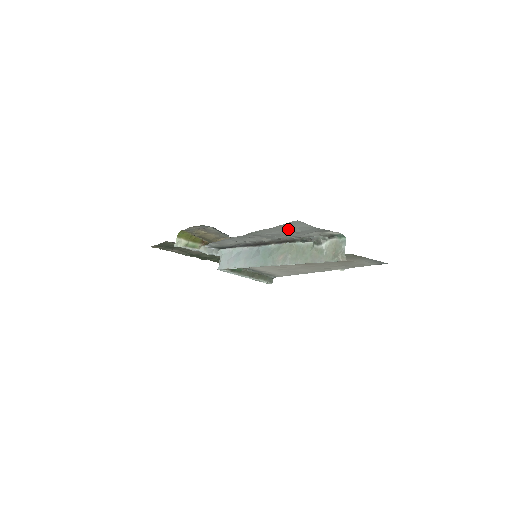
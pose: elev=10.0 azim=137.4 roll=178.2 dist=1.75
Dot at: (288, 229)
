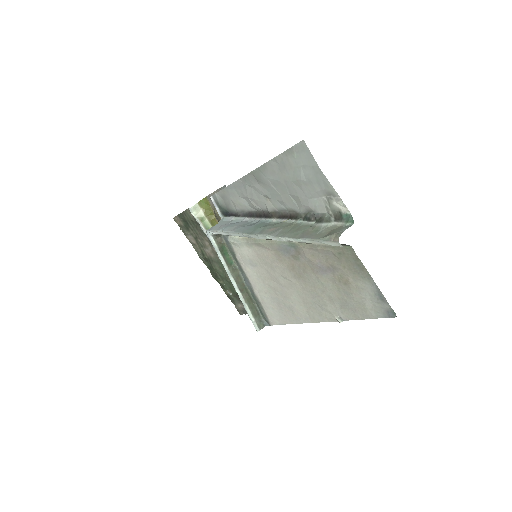
Dot at: (292, 169)
